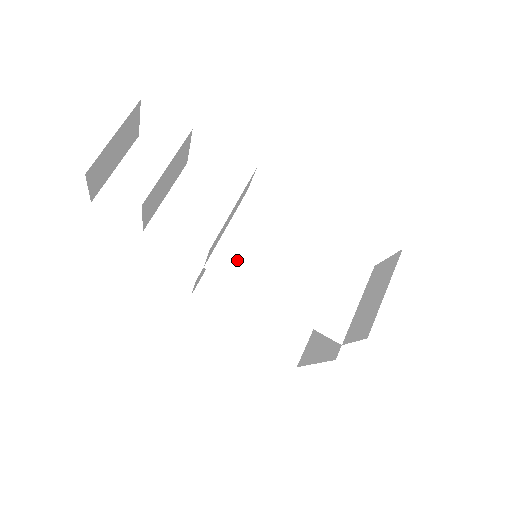
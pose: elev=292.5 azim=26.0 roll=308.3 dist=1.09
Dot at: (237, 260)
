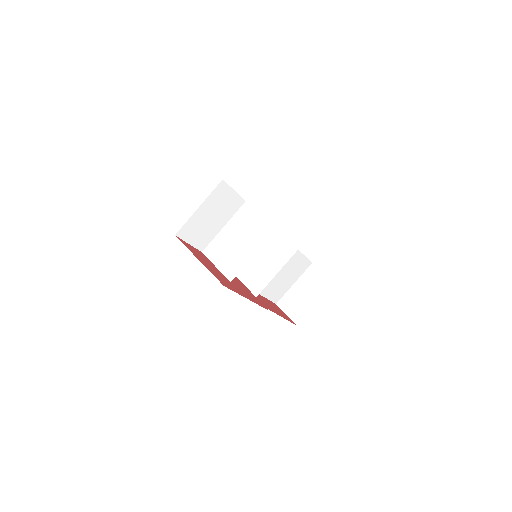
Dot at: occluded
